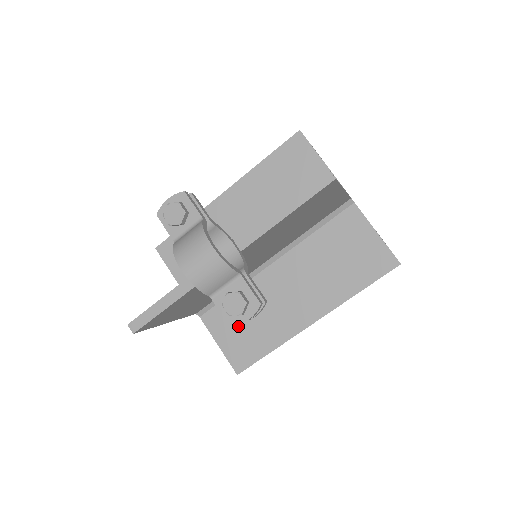
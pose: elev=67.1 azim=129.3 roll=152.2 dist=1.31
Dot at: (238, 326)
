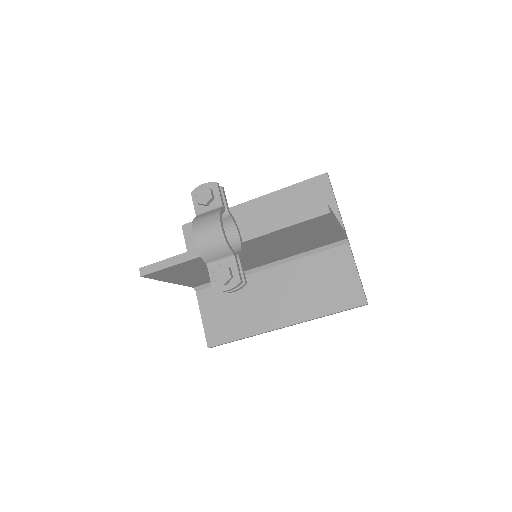
Dot at: (223, 309)
